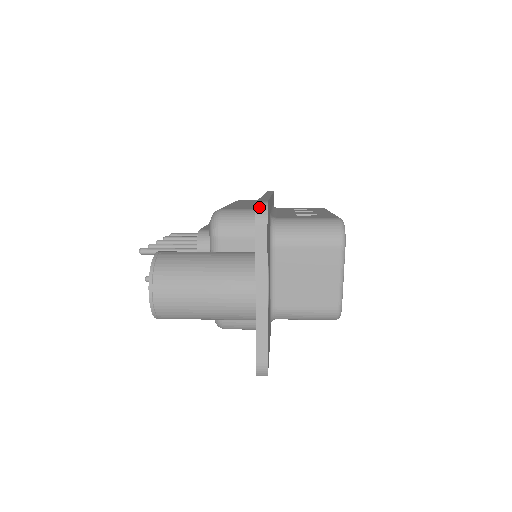
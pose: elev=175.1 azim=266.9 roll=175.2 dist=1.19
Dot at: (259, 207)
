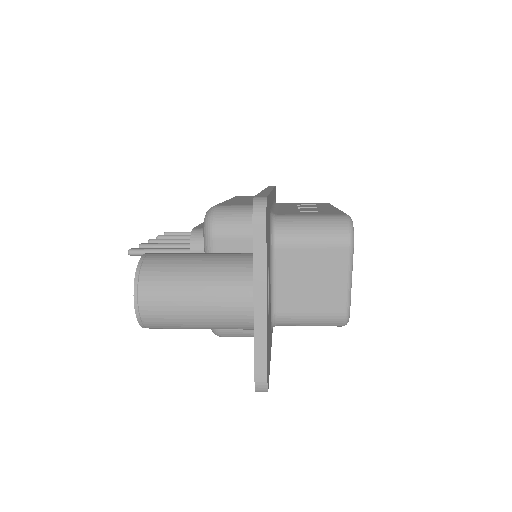
Dot at: (257, 203)
